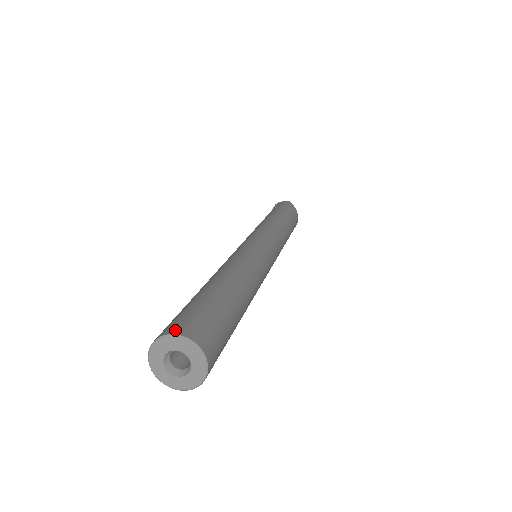
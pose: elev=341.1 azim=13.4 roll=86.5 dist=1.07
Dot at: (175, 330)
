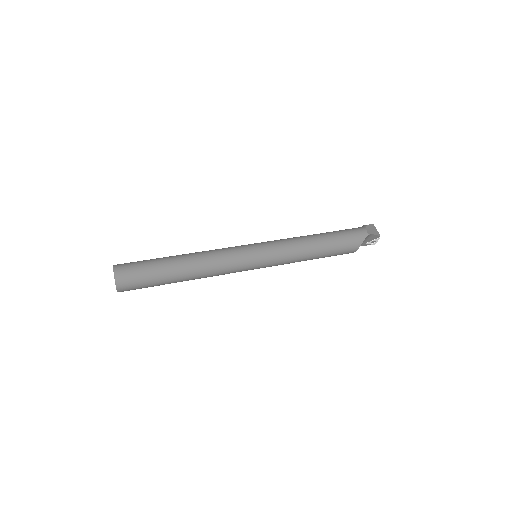
Dot at: (117, 270)
